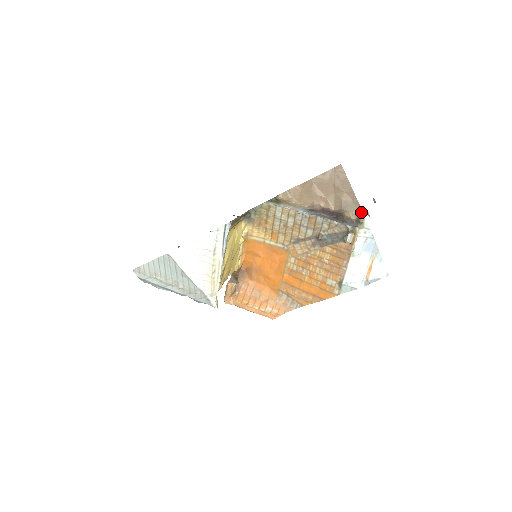
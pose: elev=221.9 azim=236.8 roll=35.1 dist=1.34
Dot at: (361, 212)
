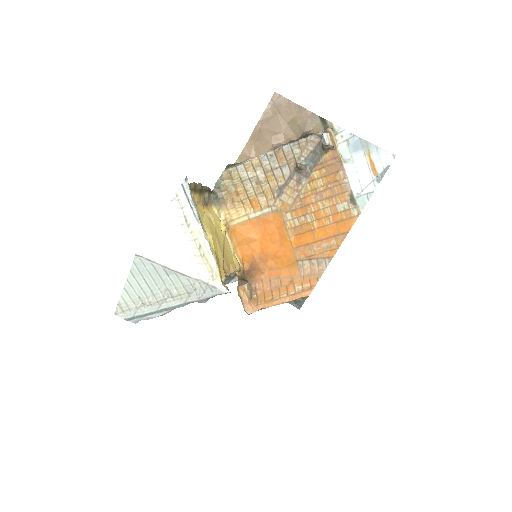
Dot at: (324, 121)
